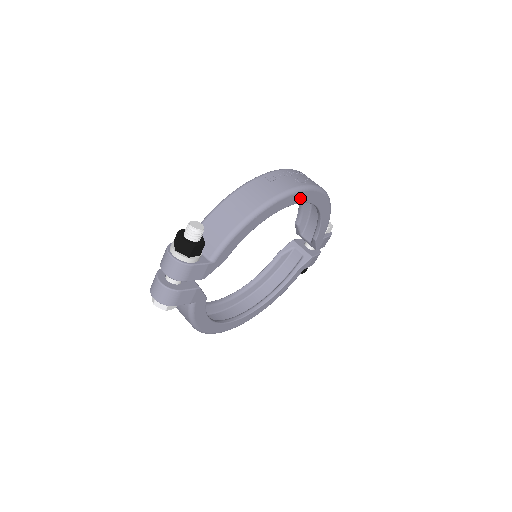
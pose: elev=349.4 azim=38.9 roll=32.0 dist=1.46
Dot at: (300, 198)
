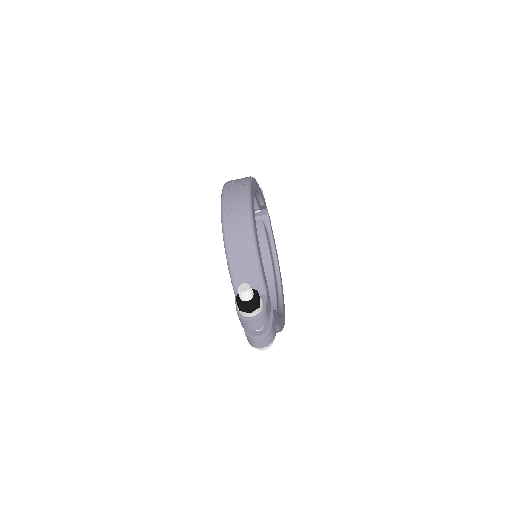
Dot at: (253, 201)
